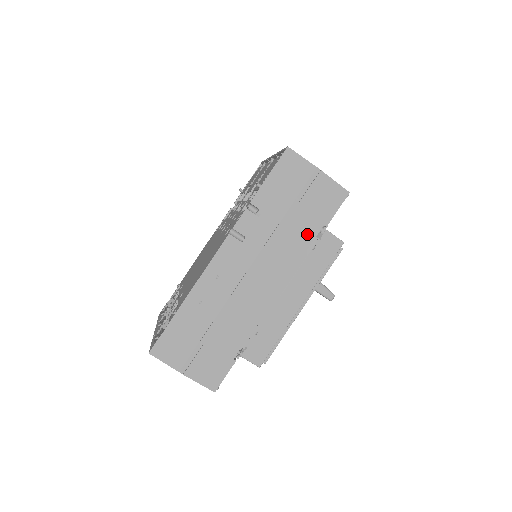
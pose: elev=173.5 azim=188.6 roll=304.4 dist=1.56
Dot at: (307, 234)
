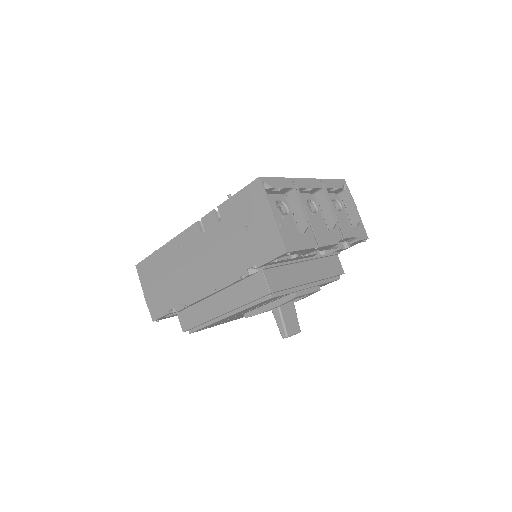
Dot at: (242, 262)
